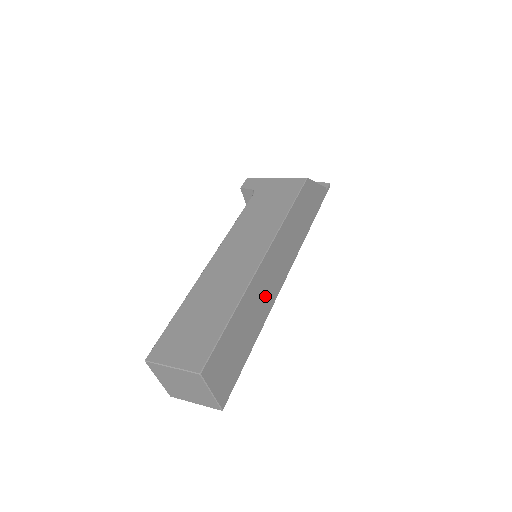
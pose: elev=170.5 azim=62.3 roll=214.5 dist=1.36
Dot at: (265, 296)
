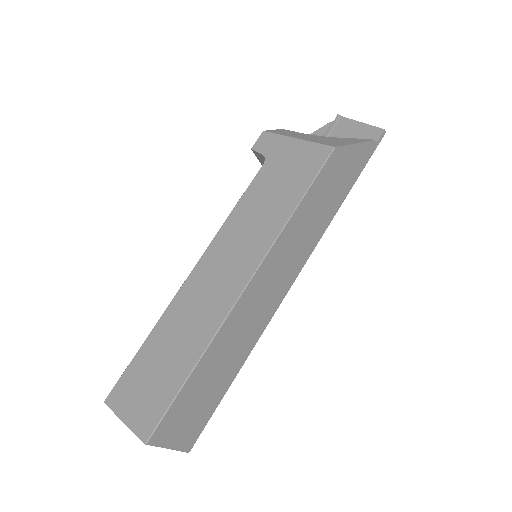
Dot at: (252, 323)
